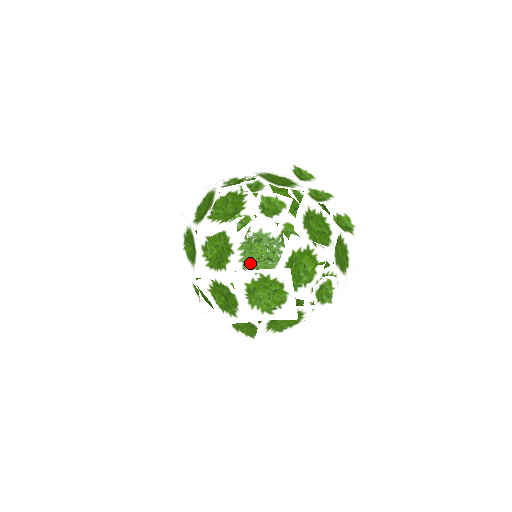
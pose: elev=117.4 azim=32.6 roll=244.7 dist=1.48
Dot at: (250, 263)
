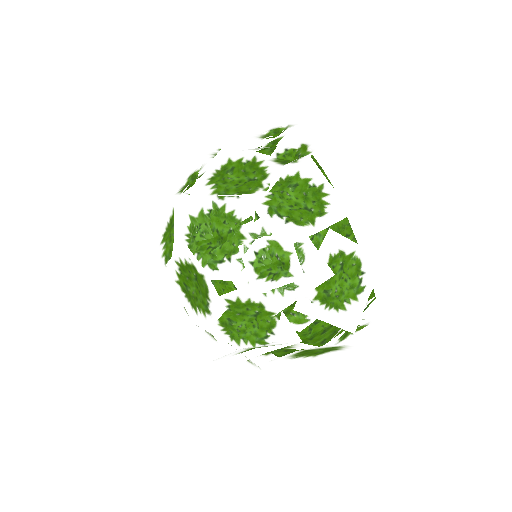
Dot at: (170, 254)
